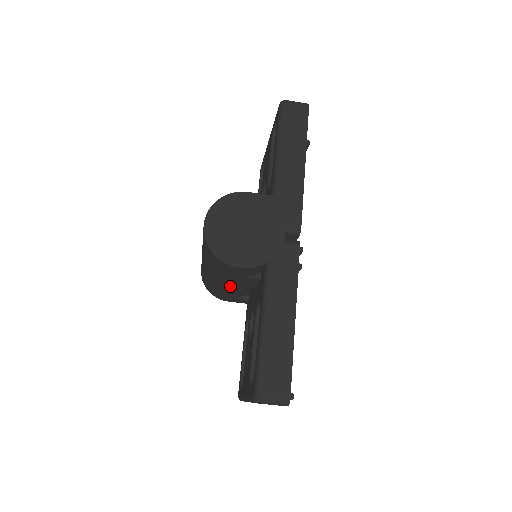
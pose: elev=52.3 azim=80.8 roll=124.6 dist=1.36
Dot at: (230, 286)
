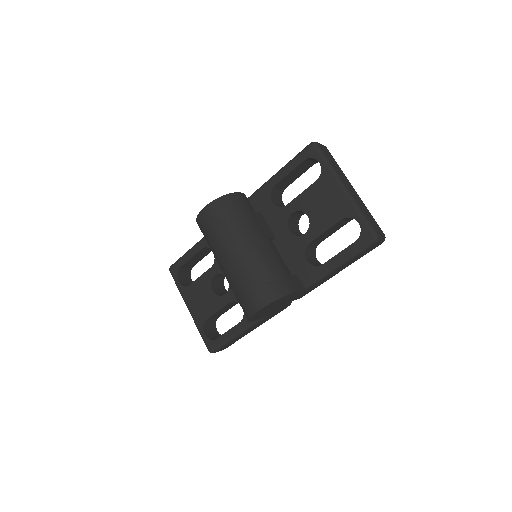
Dot at: occluded
